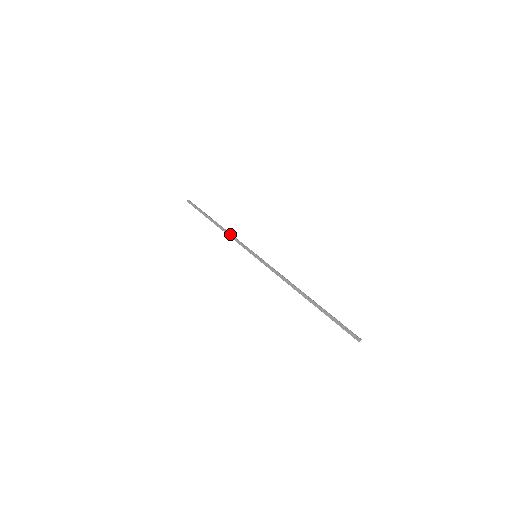
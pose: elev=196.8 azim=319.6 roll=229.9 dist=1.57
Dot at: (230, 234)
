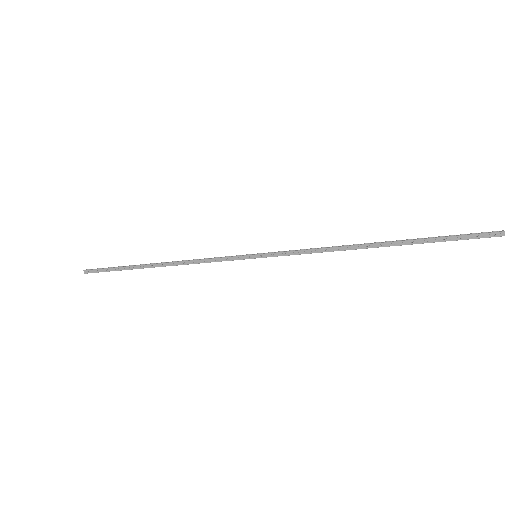
Dot at: (191, 261)
